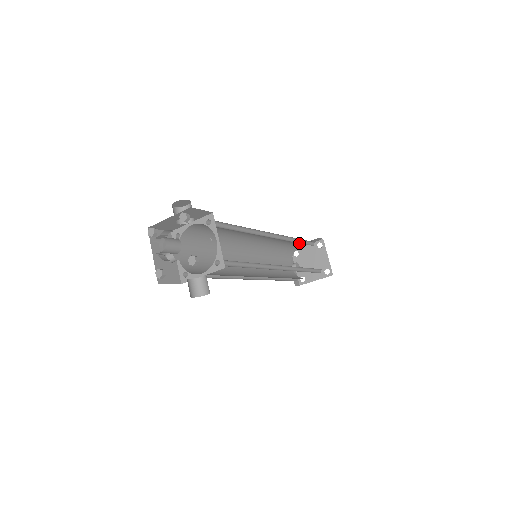
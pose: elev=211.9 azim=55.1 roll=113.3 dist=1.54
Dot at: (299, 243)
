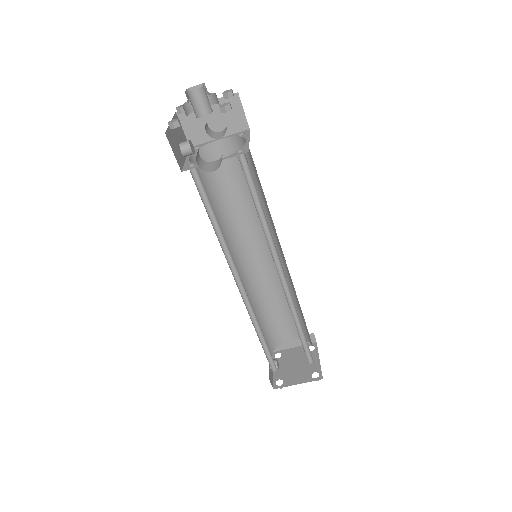
Dot at: (291, 324)
